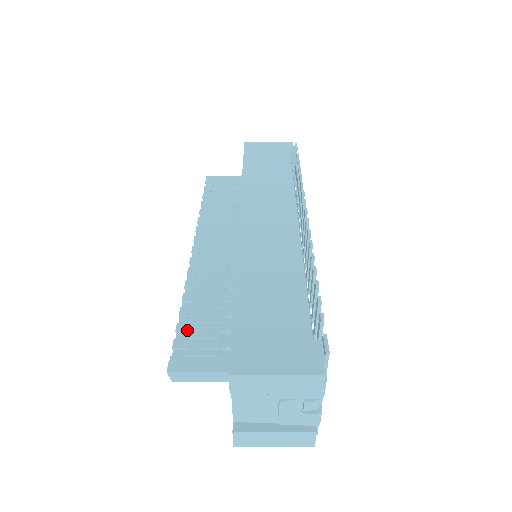
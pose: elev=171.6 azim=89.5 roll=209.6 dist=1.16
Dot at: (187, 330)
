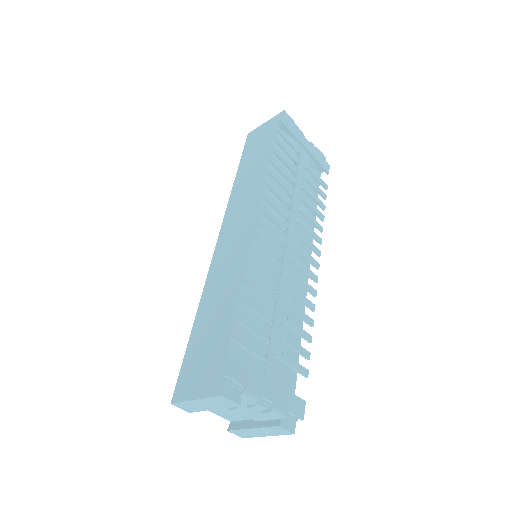
Dot at: occluded
